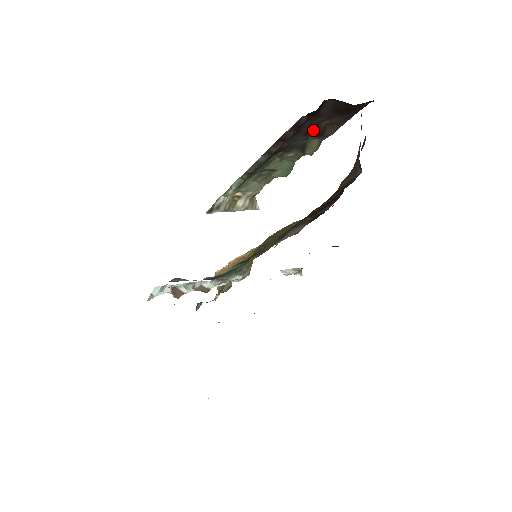
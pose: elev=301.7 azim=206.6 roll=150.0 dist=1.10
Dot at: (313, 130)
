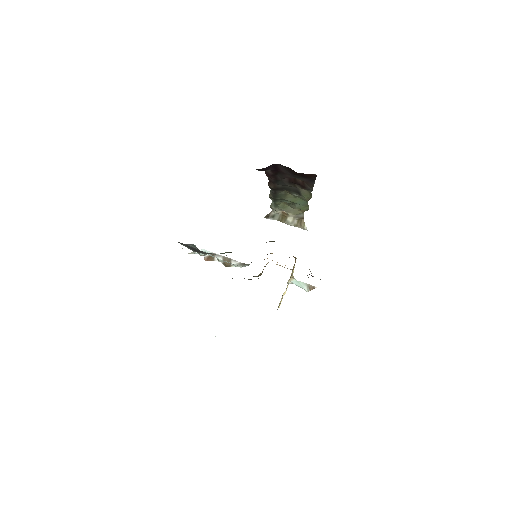
Dot at: (295, 182)
